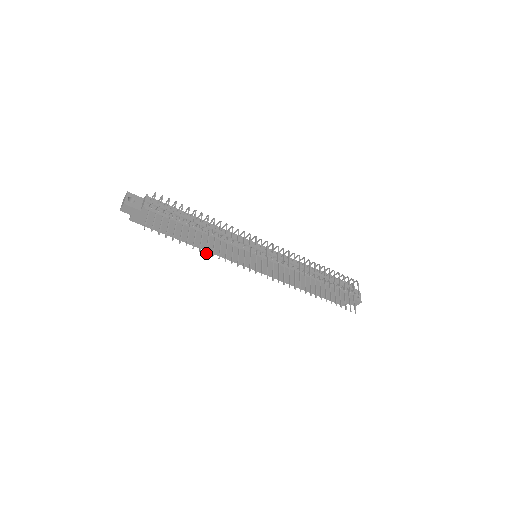
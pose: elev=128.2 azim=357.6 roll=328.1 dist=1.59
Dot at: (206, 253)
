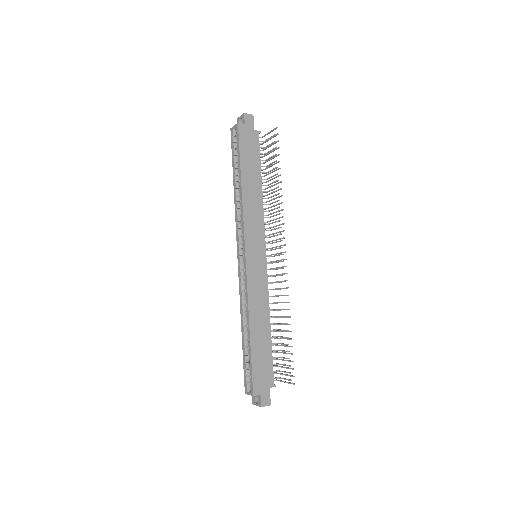
Dot at: occluded
